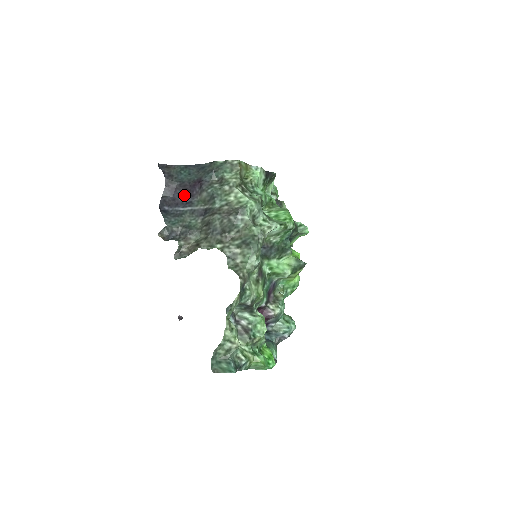
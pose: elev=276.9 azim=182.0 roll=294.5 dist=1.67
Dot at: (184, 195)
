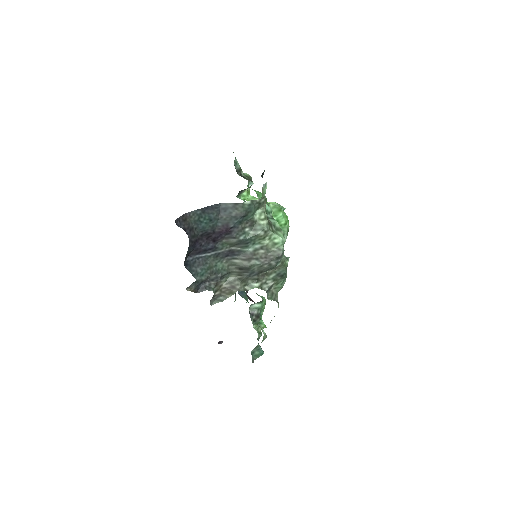
Dot at: (207, 243)
